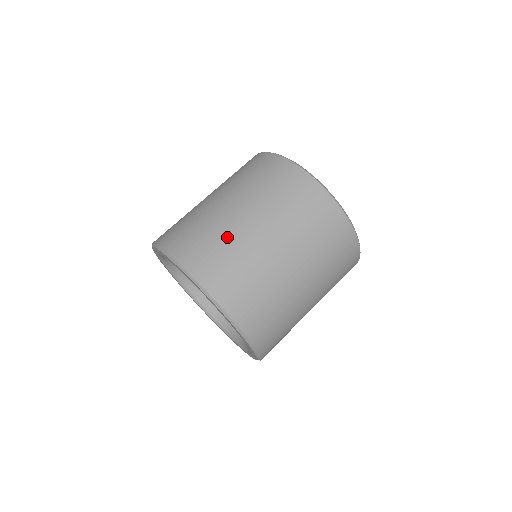
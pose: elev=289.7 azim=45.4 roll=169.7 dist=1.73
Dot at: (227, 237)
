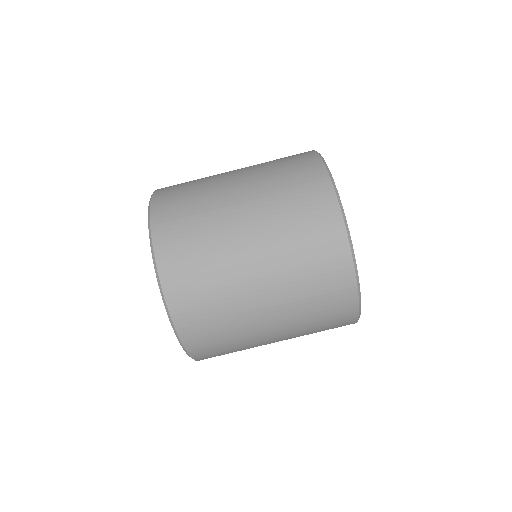
Dot at: (205, 187)
